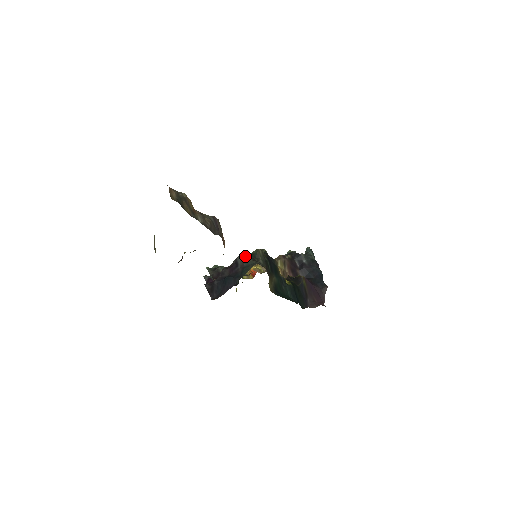
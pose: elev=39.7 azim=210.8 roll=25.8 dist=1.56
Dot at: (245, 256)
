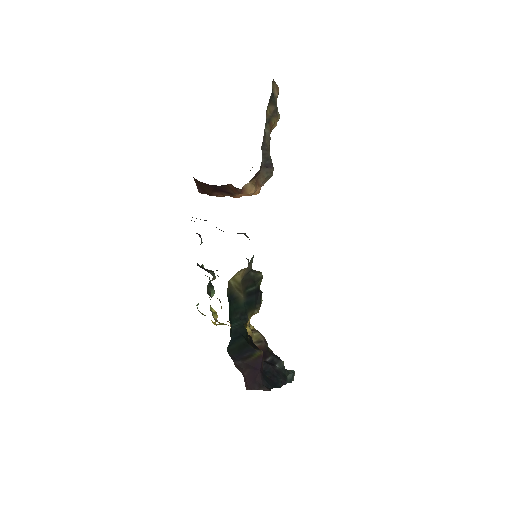
Dot at: (246, 258)
